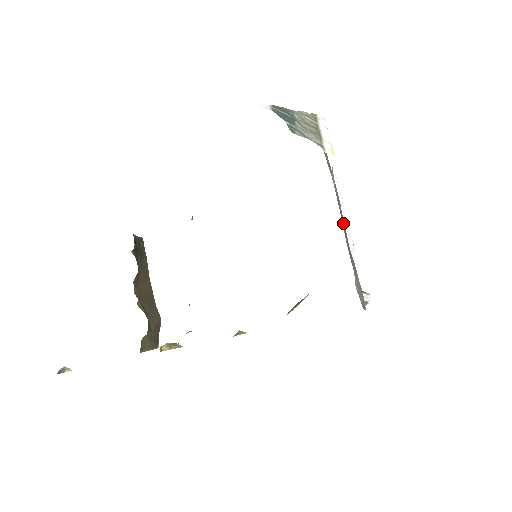
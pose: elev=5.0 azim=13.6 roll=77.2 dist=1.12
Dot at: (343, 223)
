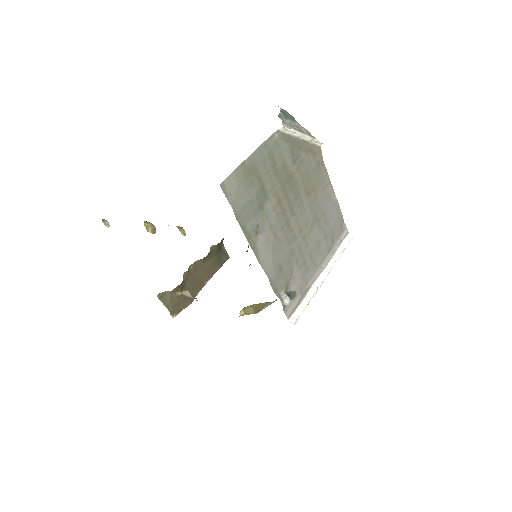
Dot at: (299, 223)
